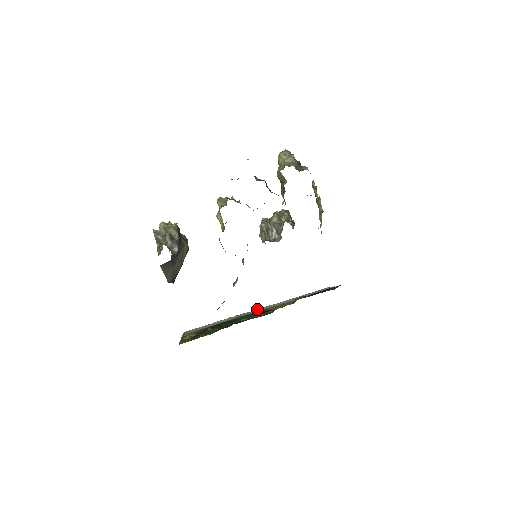
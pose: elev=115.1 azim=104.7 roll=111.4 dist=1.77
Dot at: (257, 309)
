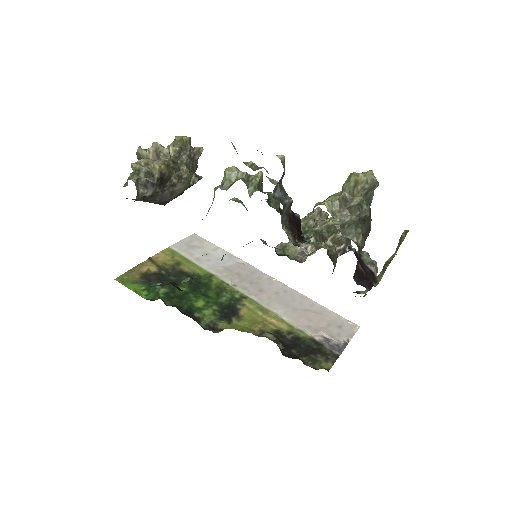
Dot at: (268, 277)
